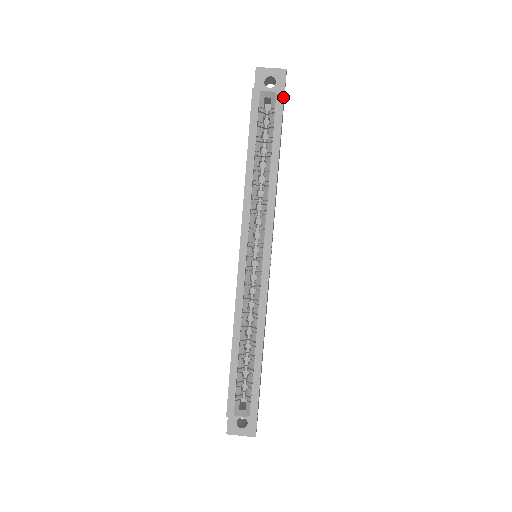
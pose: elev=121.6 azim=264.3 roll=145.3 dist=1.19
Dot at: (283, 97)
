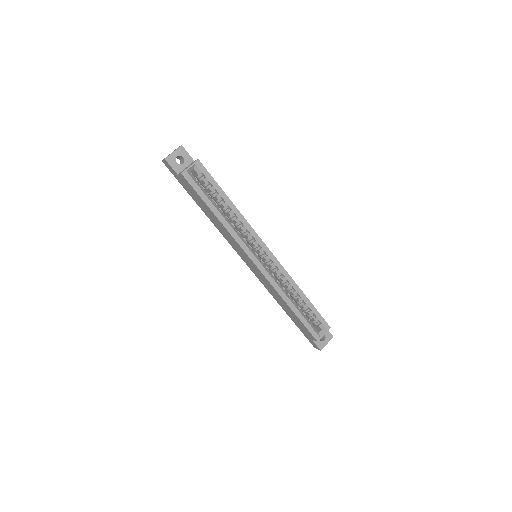
Dot at: (201, 163)
